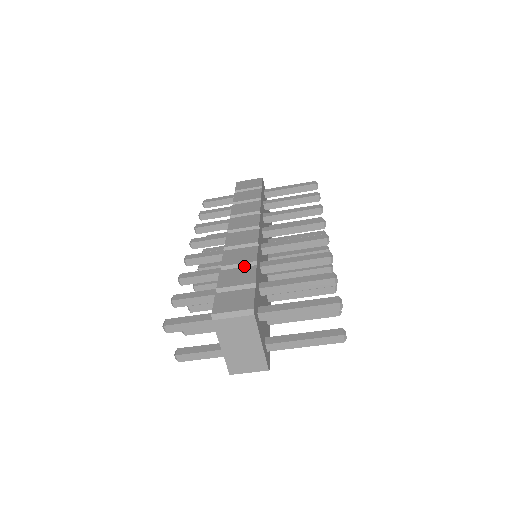
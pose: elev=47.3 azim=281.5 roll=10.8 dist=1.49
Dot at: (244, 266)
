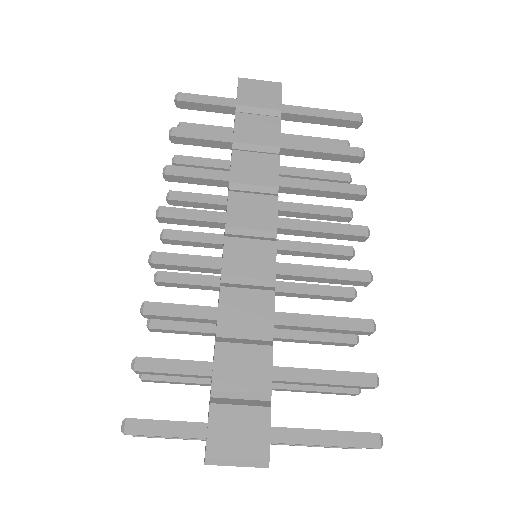
Dot at: (253, 337)
